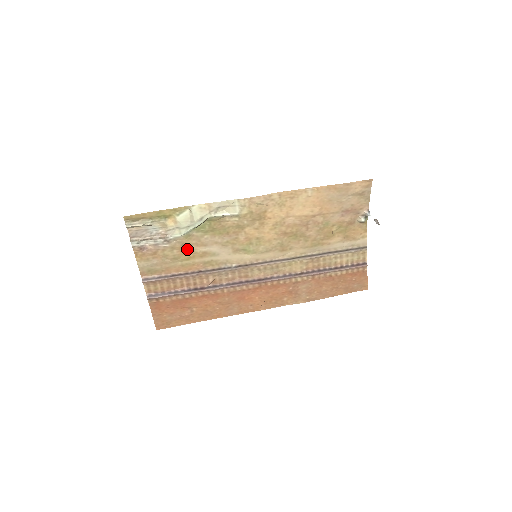
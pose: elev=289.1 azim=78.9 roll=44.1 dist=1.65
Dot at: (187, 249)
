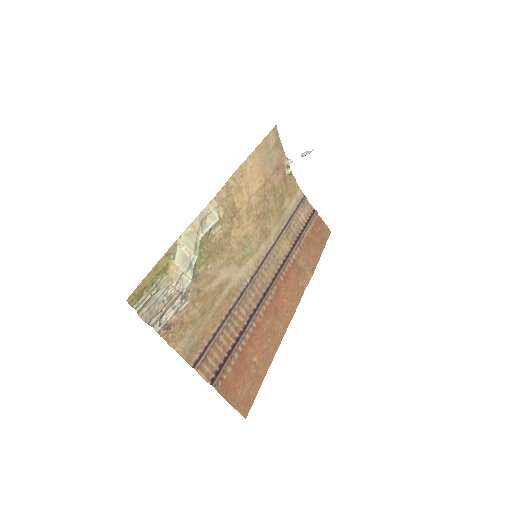
Dot at: (204, 294)
